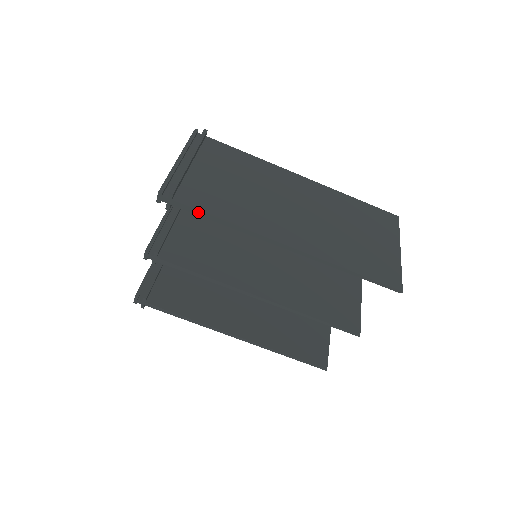
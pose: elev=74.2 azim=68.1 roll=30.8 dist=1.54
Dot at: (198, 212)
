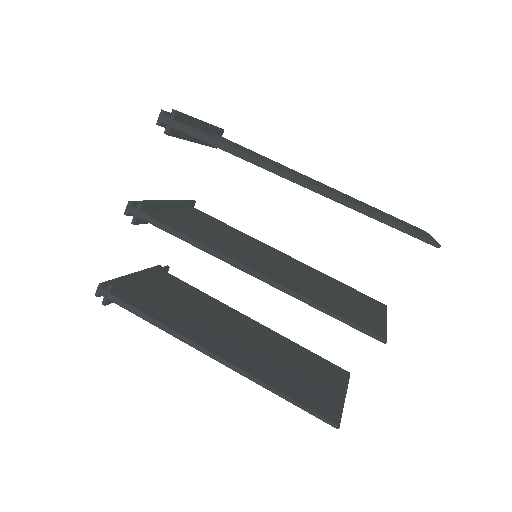
Dot at: (198, 134)
